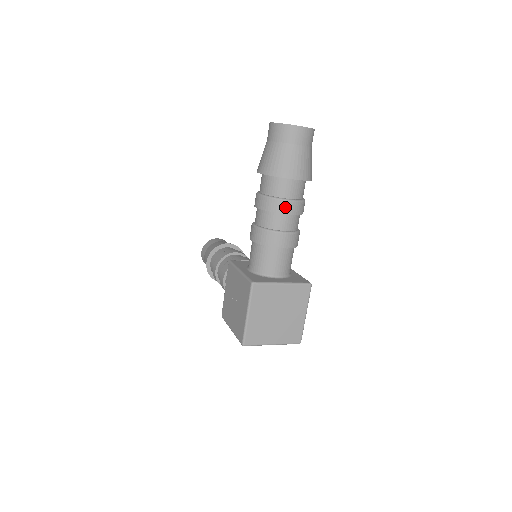
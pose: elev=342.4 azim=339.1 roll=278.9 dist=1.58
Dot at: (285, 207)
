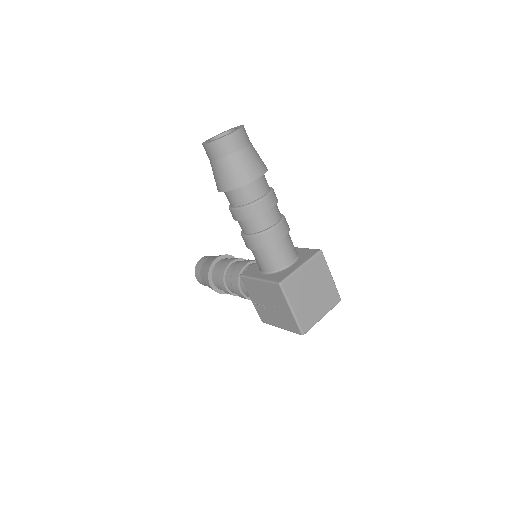
Dot at: (264, 206)
